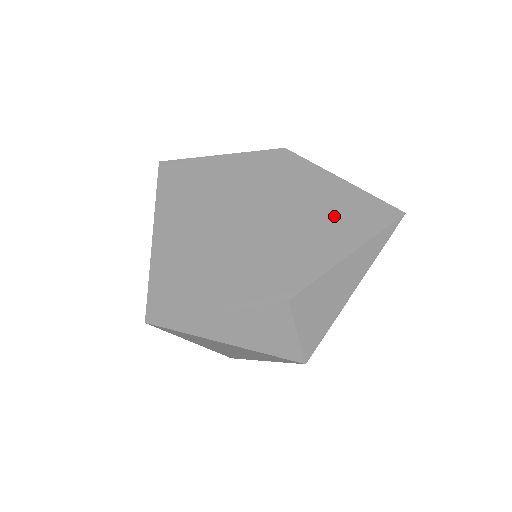
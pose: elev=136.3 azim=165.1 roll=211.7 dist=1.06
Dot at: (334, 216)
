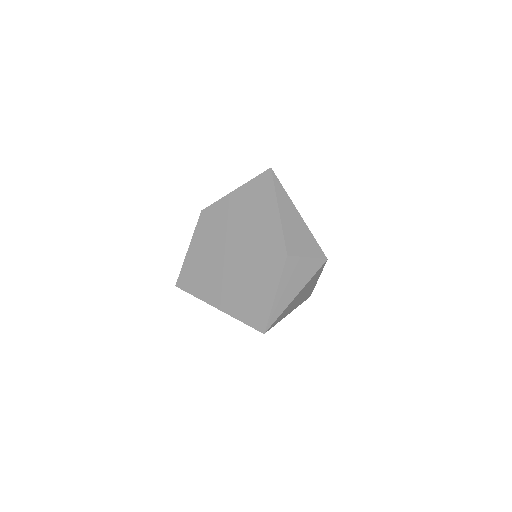
Dot at: (254, 206)
